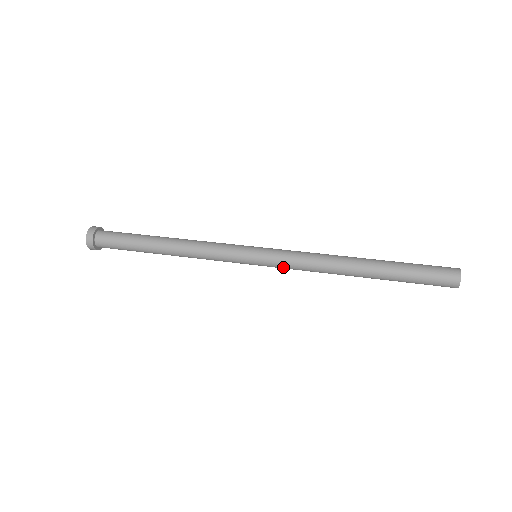
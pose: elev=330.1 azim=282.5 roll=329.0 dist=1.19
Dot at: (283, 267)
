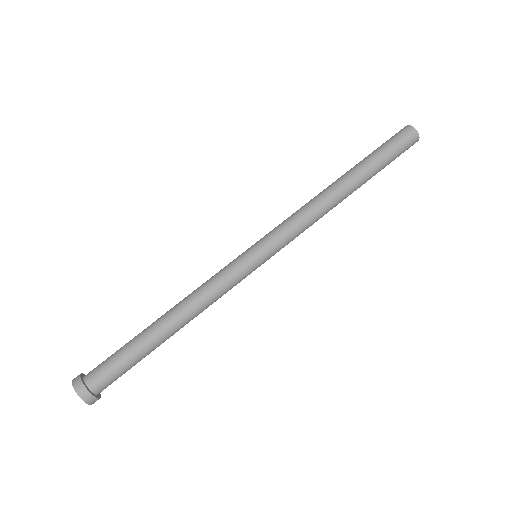
Dot at: (286, 244)
